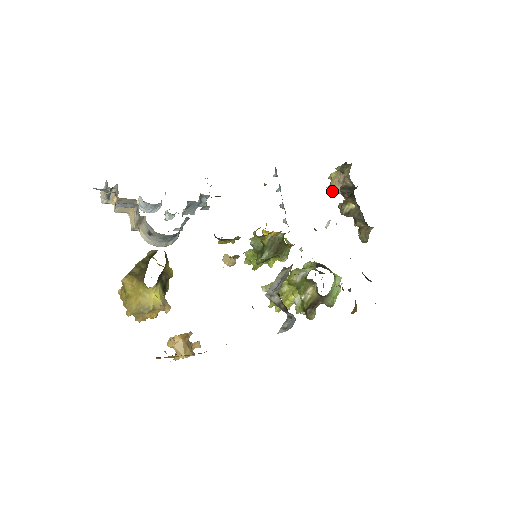
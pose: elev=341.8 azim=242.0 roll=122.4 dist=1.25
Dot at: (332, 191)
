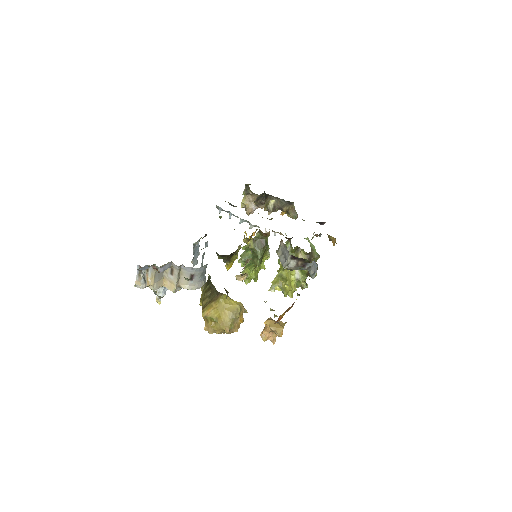
Dot at: (251, 211)
